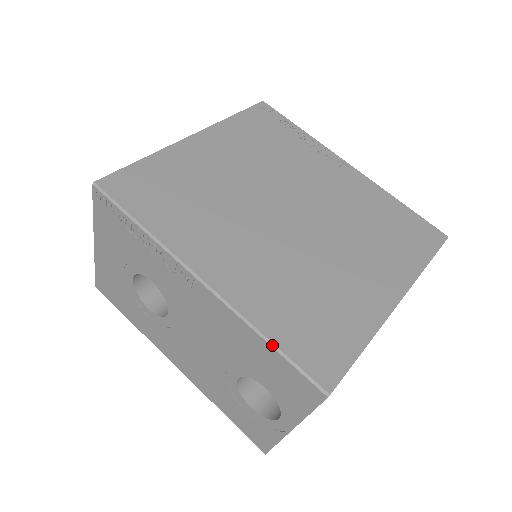
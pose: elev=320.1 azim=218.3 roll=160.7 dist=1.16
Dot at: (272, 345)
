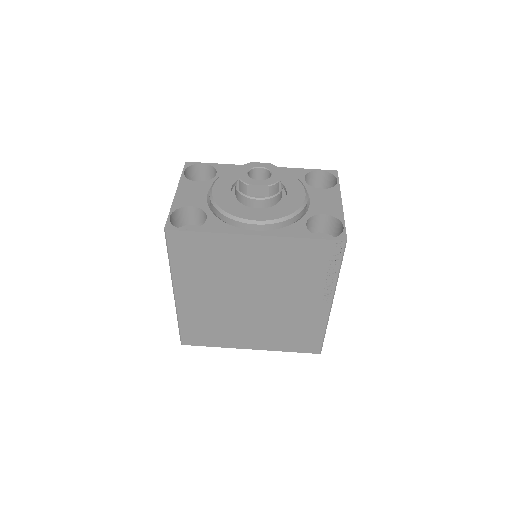
Dot at: (178, 325)
